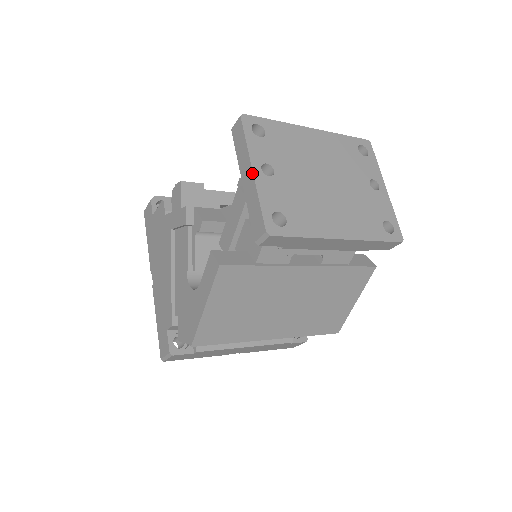
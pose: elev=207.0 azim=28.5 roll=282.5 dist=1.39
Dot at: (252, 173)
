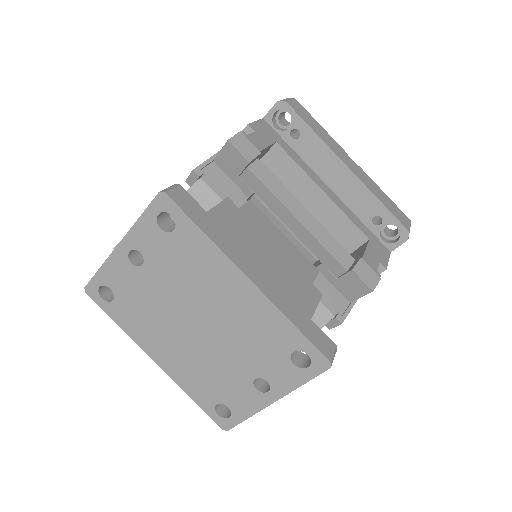
Dot at: (117, 245)
